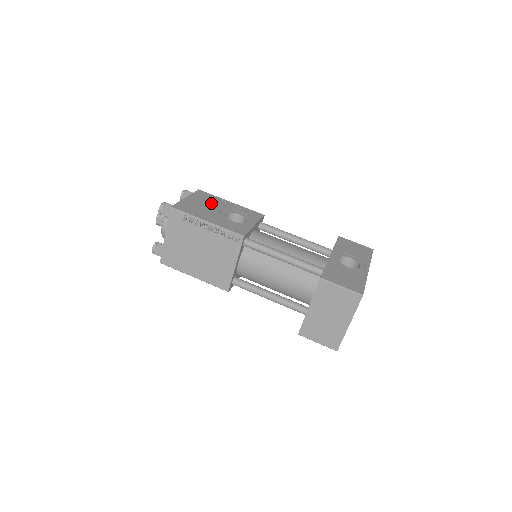
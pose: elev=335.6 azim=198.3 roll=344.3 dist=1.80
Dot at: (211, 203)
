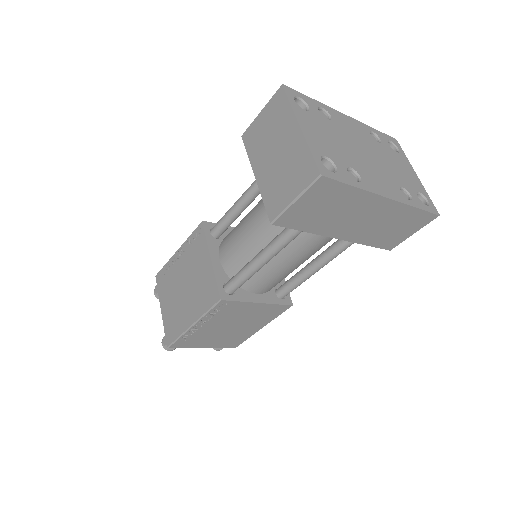
Dot at: occluded
